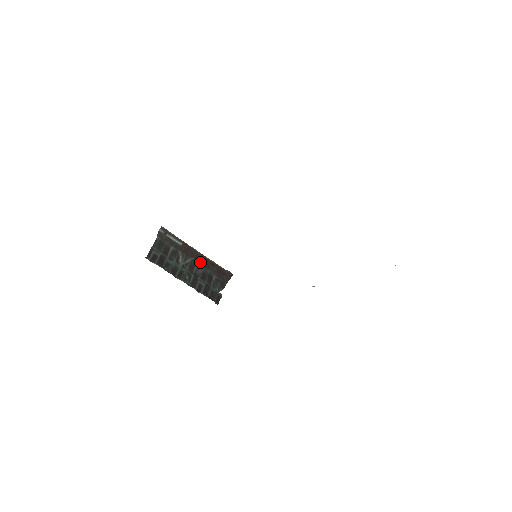
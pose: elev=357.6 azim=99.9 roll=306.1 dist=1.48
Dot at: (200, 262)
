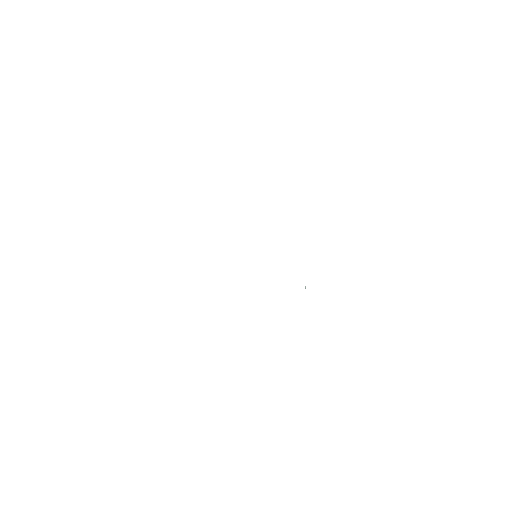
Dot at: occluded
